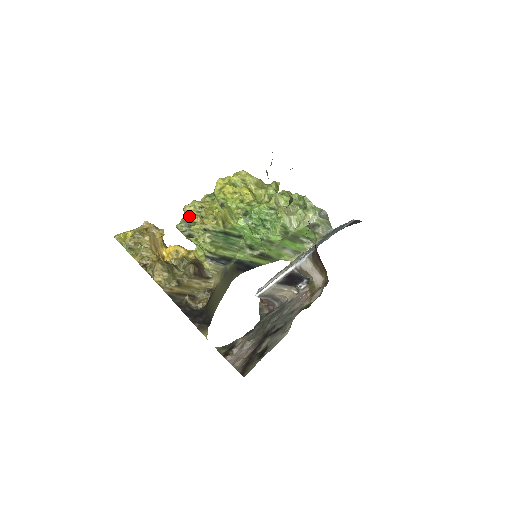
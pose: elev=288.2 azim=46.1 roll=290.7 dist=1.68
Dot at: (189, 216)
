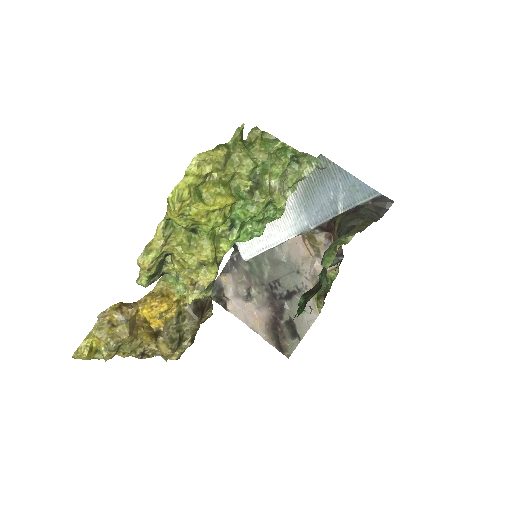
Dot at: (154, 269)
